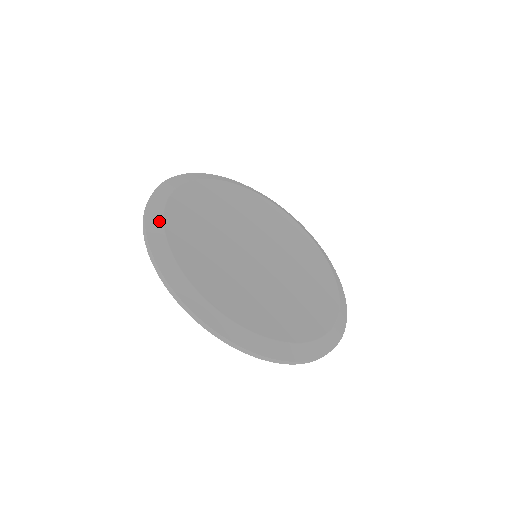
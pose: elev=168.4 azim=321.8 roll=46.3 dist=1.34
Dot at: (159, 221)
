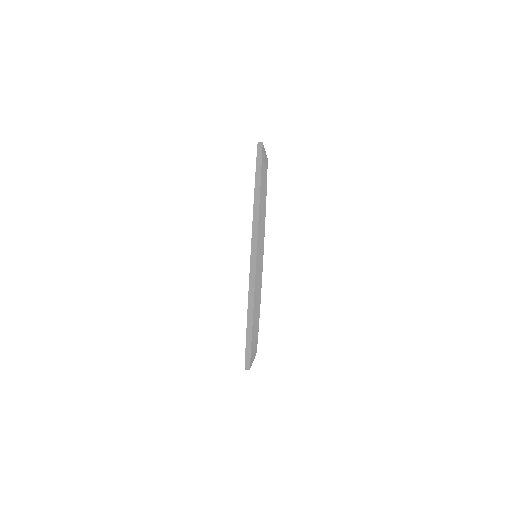
Dot at: occluded
